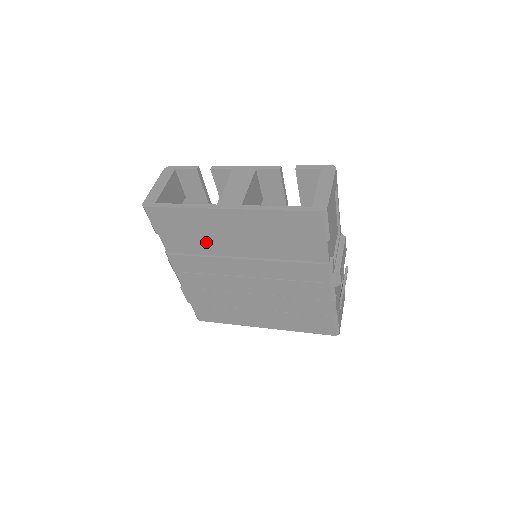
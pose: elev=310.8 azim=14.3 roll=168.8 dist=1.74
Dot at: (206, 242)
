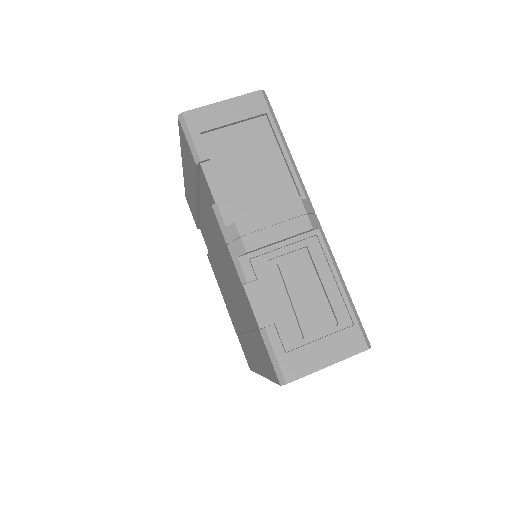
Dot at: occluded
